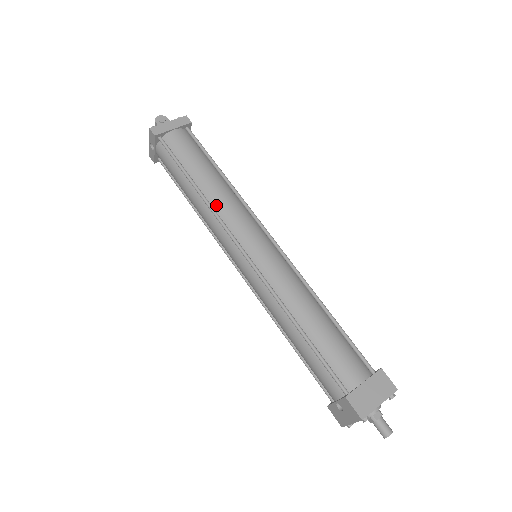
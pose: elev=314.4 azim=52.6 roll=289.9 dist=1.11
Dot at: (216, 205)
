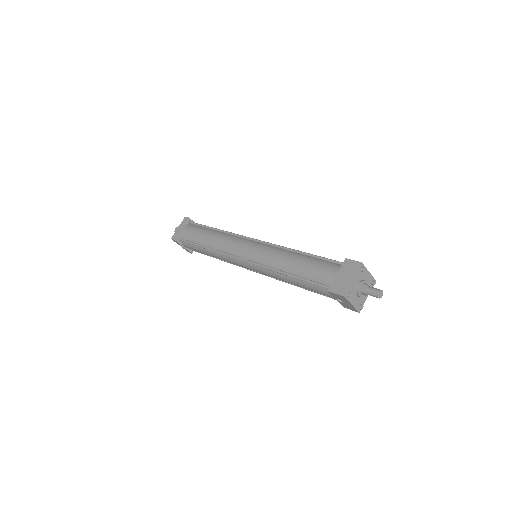
Dot at: (218, 248)
